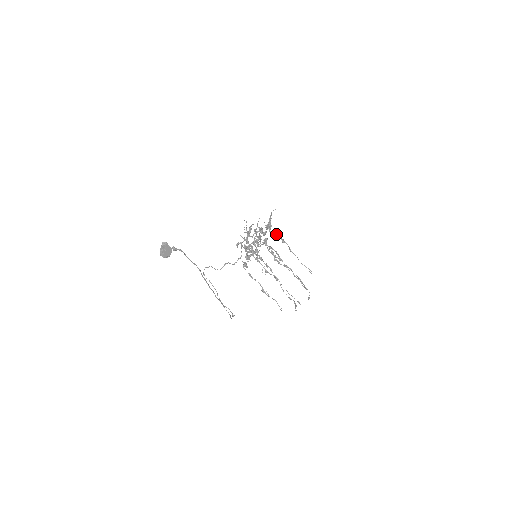
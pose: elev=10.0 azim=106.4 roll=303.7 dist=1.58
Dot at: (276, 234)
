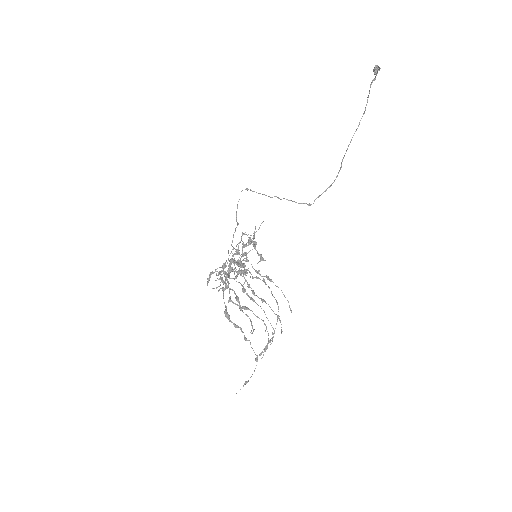
Dot at: occluded
